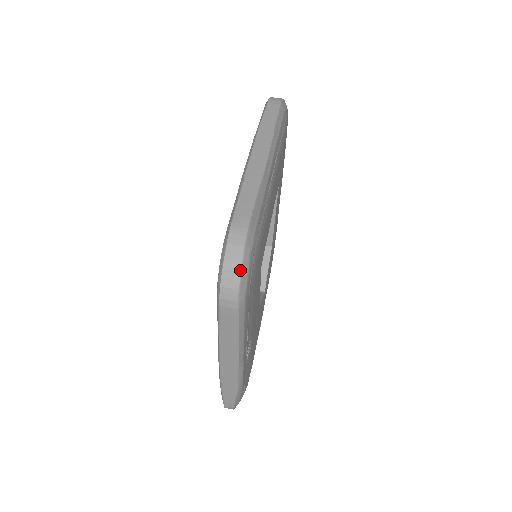
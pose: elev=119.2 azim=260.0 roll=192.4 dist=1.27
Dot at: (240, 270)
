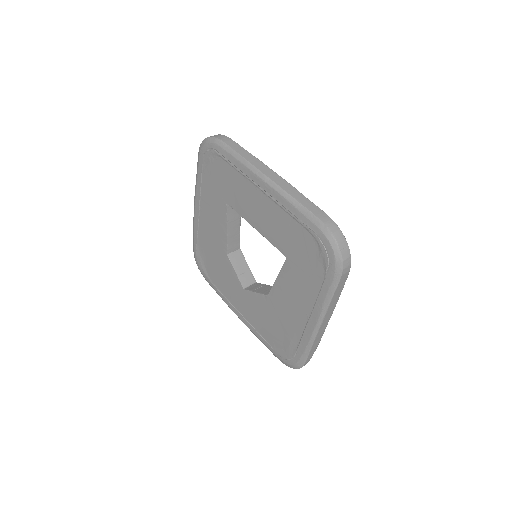
Dot at: (347, 244)
